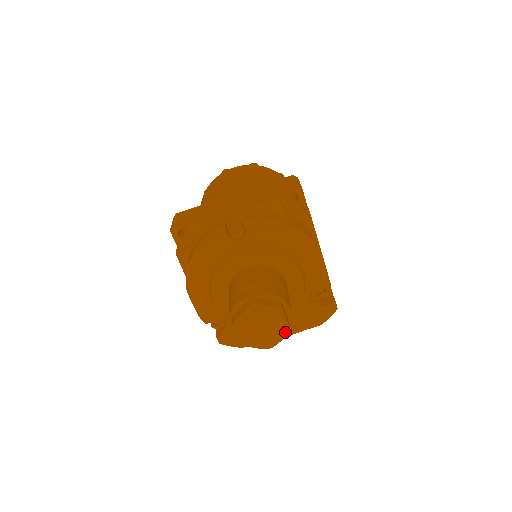
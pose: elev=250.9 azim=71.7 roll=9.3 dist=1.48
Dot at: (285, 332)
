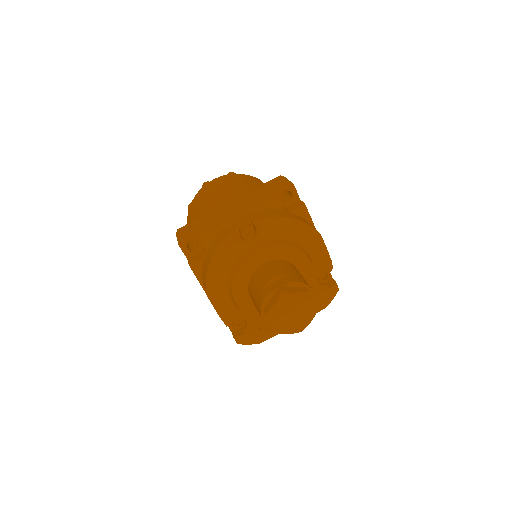
Dot at: (313, 313)
